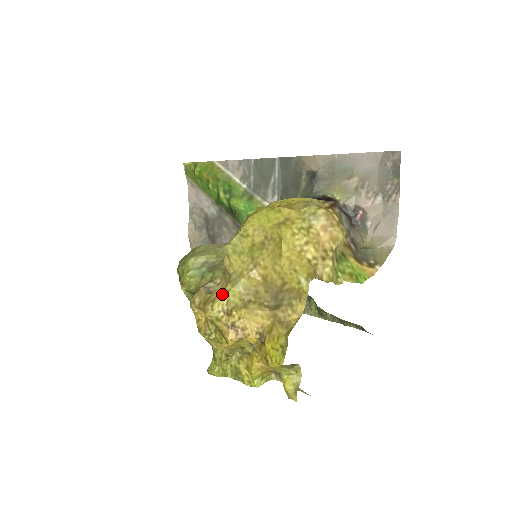
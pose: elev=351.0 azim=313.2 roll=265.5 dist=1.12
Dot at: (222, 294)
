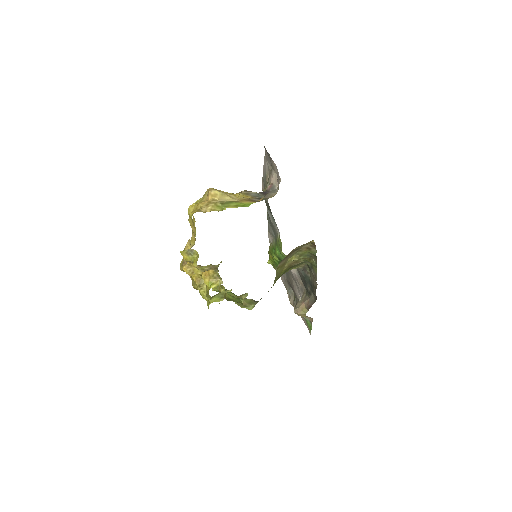
Dot at: occluded
